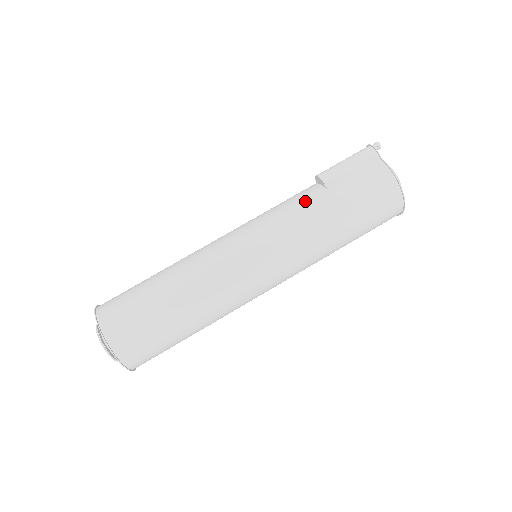
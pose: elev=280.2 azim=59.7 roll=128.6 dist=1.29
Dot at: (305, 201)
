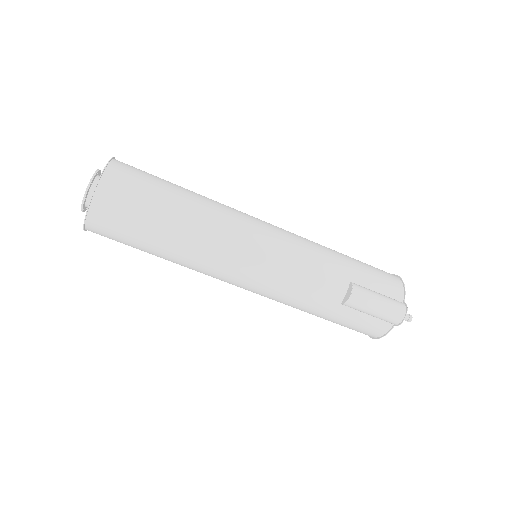
Dot at: (319, 295)
